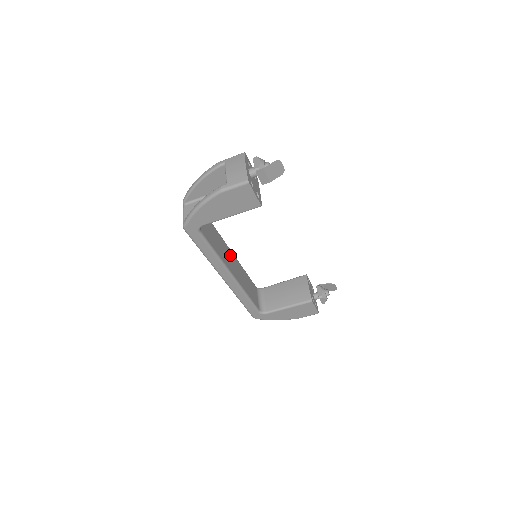
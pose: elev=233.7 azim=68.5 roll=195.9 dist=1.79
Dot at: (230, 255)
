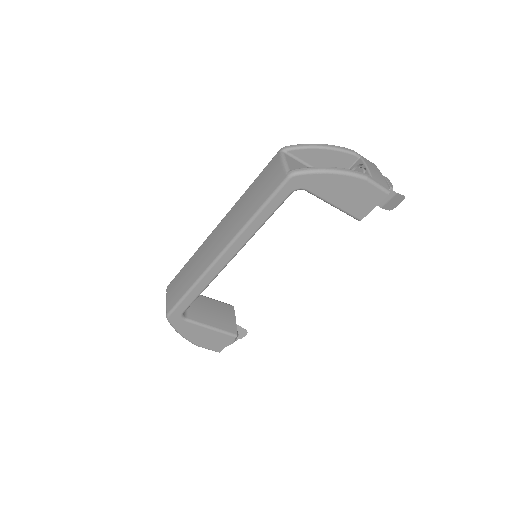
Dot at: occluded
